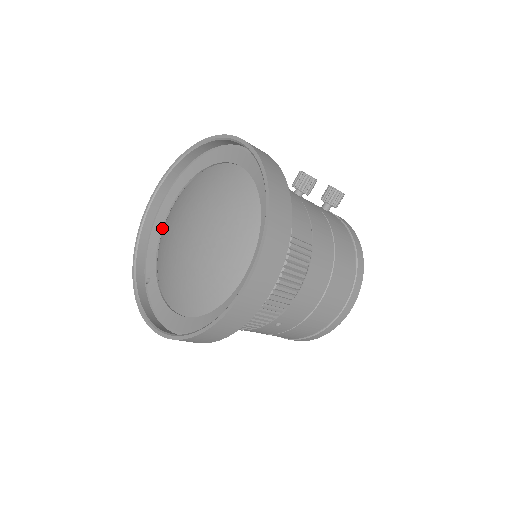
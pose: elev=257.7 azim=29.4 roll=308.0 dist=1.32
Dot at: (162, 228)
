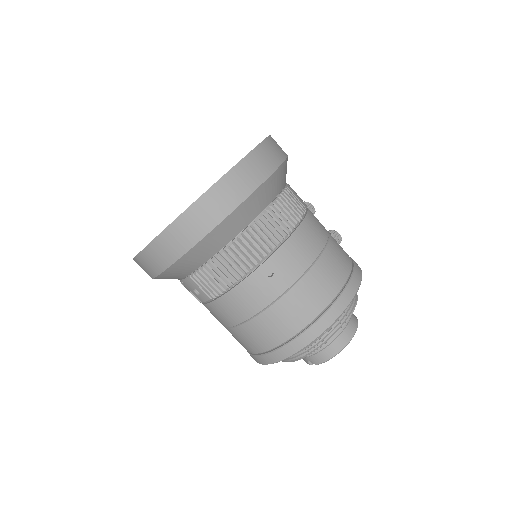
Dot at: occluded
